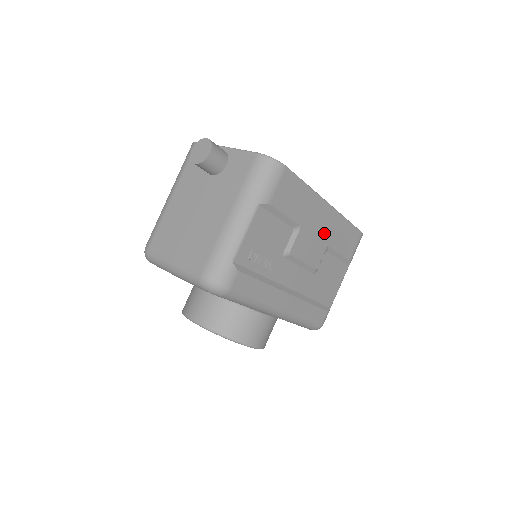
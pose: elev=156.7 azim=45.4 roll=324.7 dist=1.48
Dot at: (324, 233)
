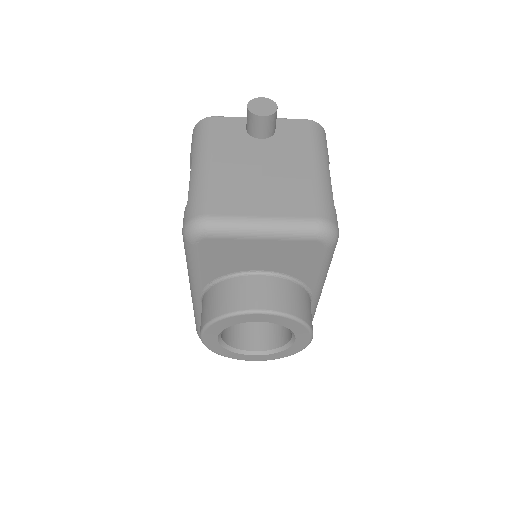
Dot at: occluded
